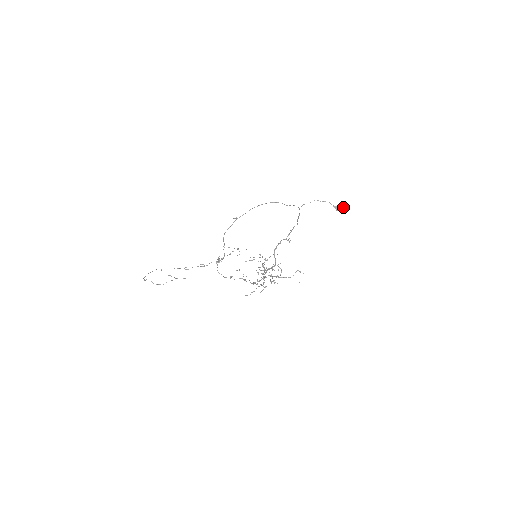
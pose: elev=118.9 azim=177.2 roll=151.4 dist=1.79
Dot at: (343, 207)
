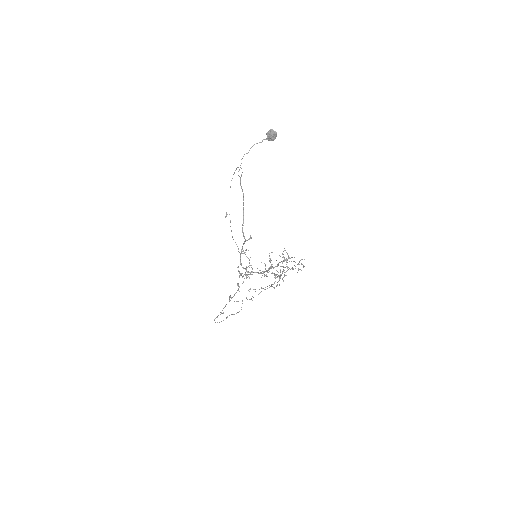
Dot at: (272, 133)
